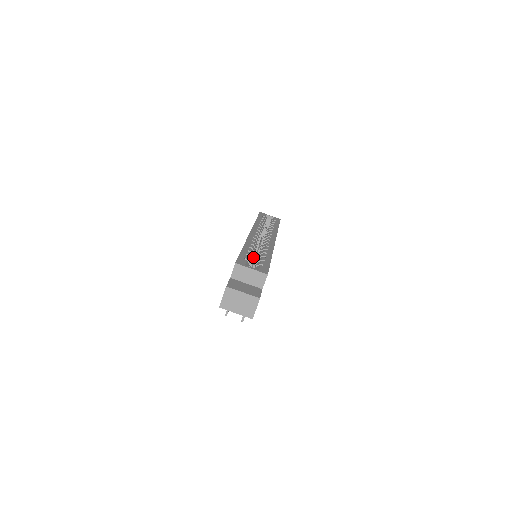
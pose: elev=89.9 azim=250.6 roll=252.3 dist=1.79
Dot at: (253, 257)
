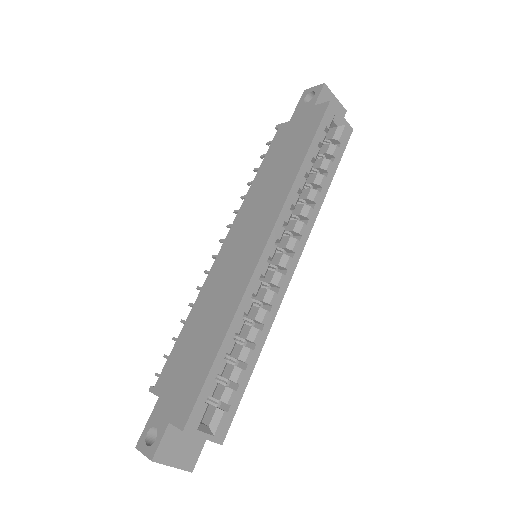
Dot at: occluded
